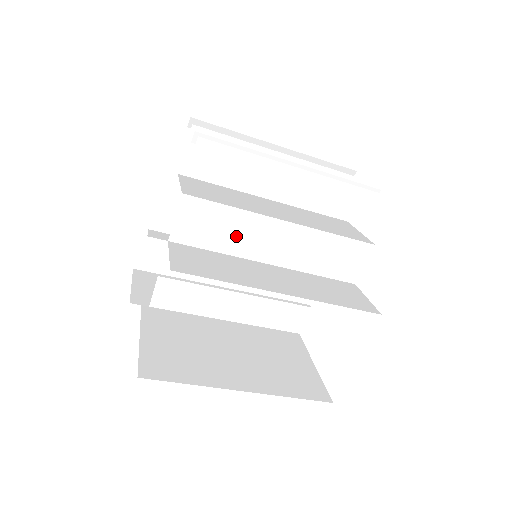
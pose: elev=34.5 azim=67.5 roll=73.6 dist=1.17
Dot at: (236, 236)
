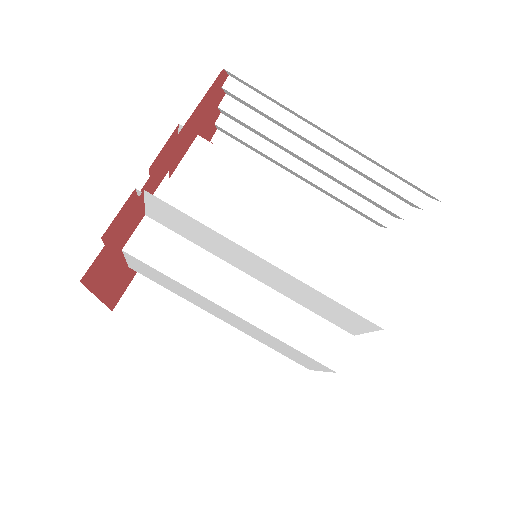
Dot at: (242, 196)
